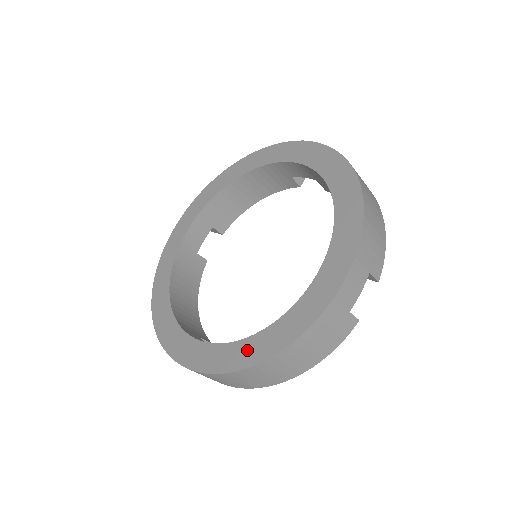
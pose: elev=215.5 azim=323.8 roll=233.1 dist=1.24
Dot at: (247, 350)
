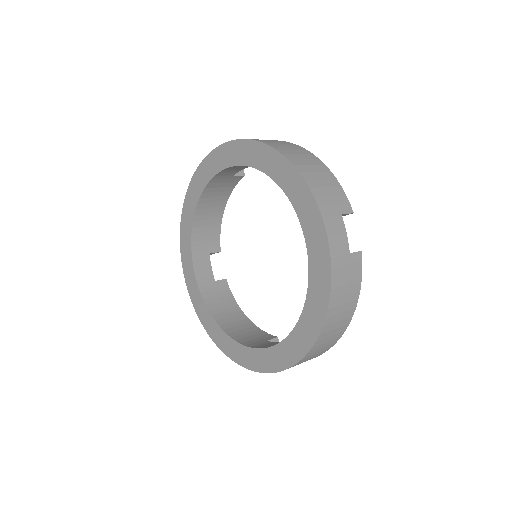
Dot at: (303, 333)
